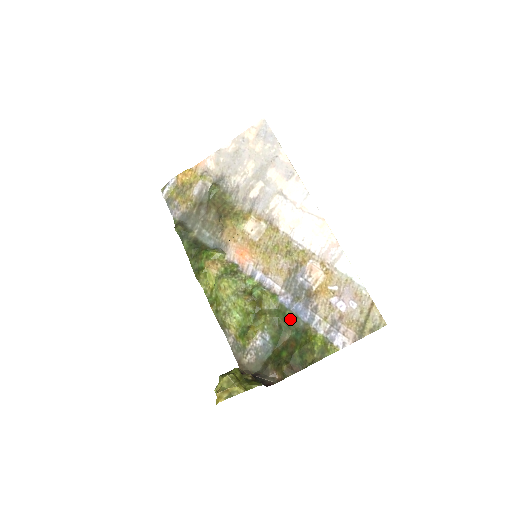
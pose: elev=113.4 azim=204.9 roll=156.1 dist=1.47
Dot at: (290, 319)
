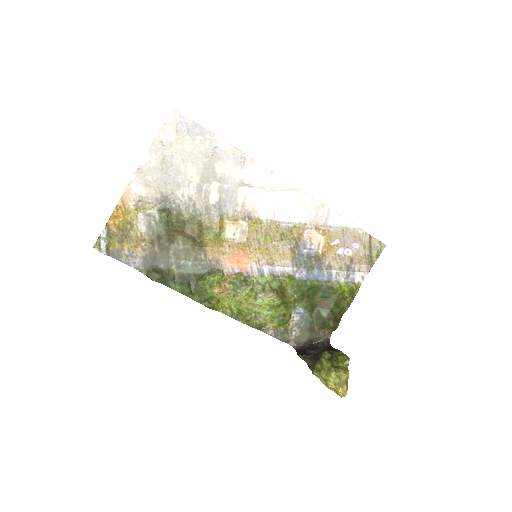
Dot at: (314, 287)
